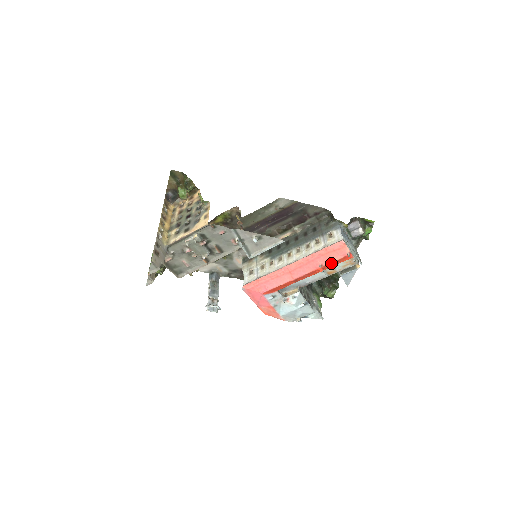
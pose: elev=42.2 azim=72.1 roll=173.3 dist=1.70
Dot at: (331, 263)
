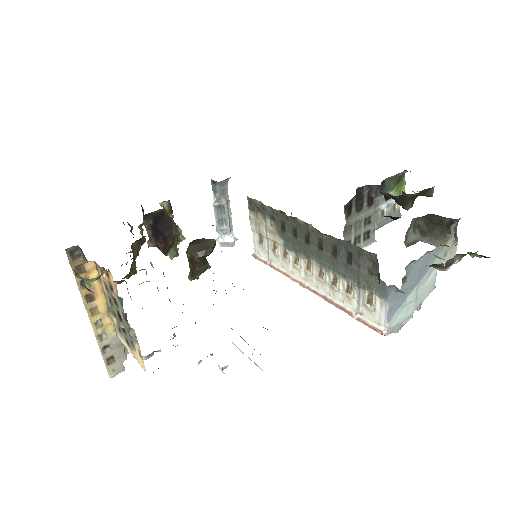
Dot at: occluded
